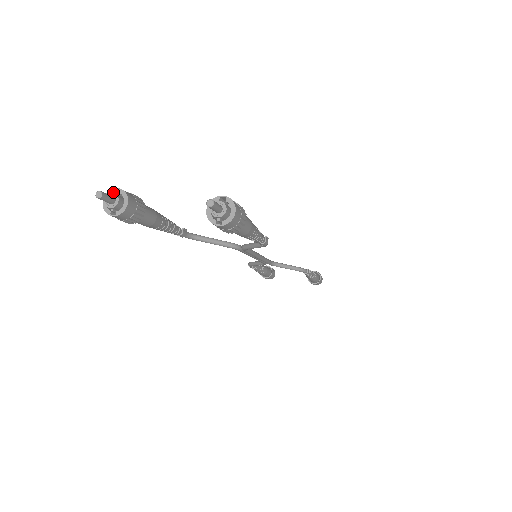
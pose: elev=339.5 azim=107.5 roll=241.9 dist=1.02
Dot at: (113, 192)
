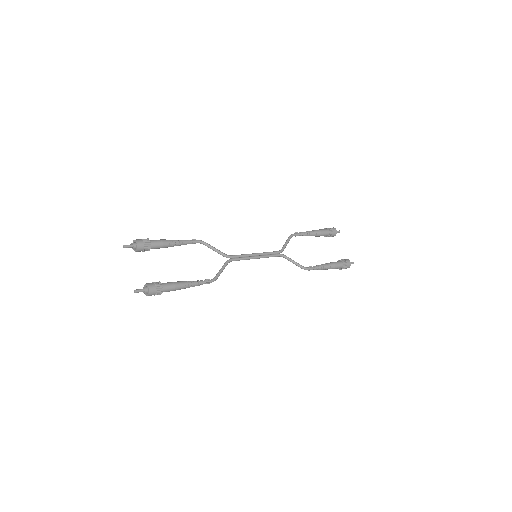
Dot at: (136, 242)
